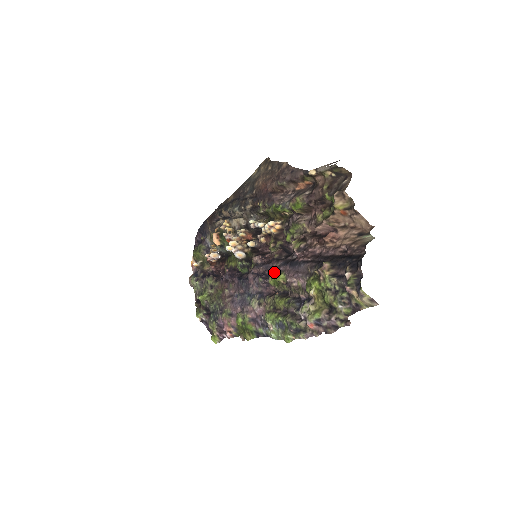
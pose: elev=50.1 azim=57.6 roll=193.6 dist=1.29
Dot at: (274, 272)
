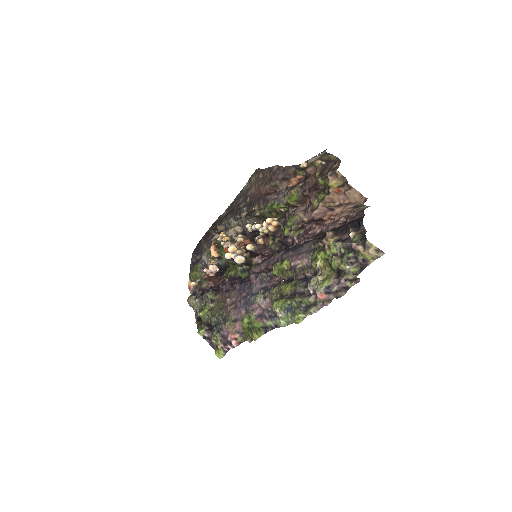
Dot at: (277, 261)
